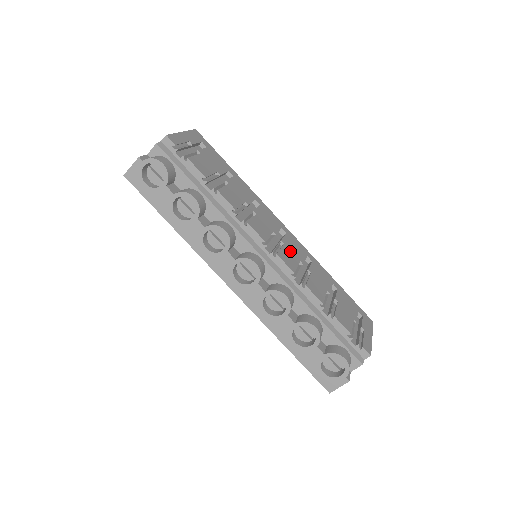
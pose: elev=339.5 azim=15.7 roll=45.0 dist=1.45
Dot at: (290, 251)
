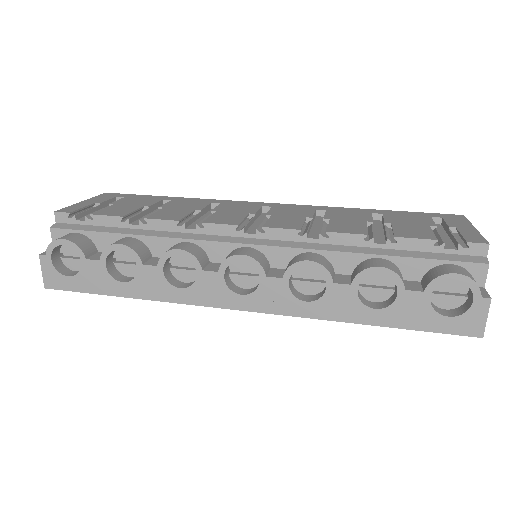
Dot at: (285, 217)
